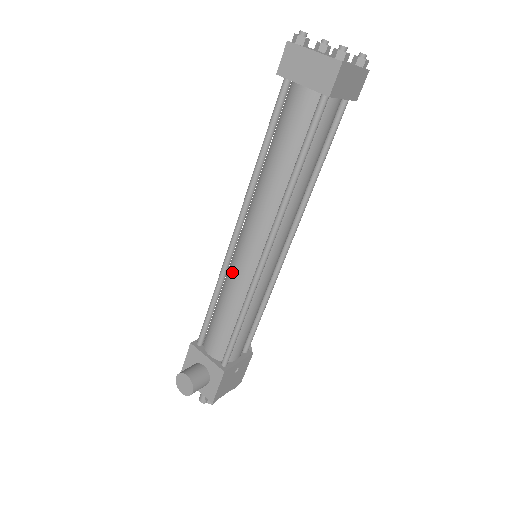
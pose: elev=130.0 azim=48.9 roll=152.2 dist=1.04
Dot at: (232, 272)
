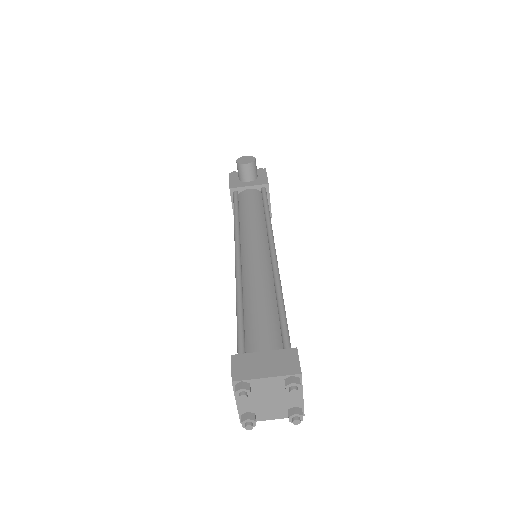
Dot at: occluded
